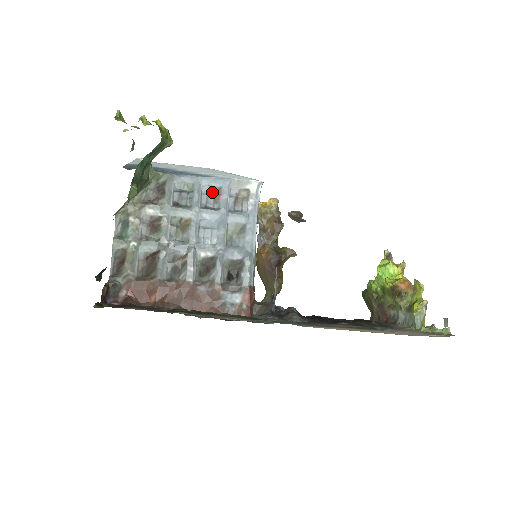
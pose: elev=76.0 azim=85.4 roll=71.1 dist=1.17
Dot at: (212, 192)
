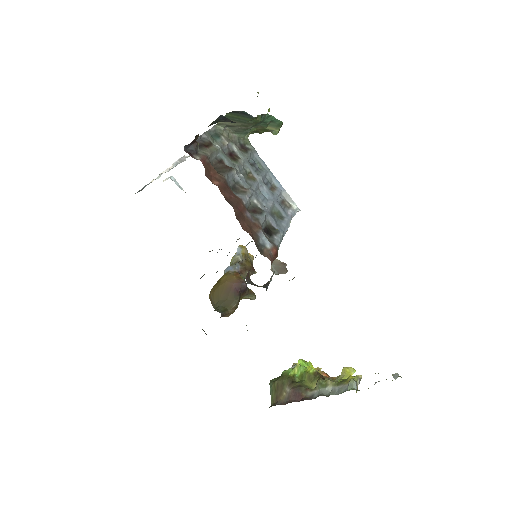
Dot at: (271, 184)
